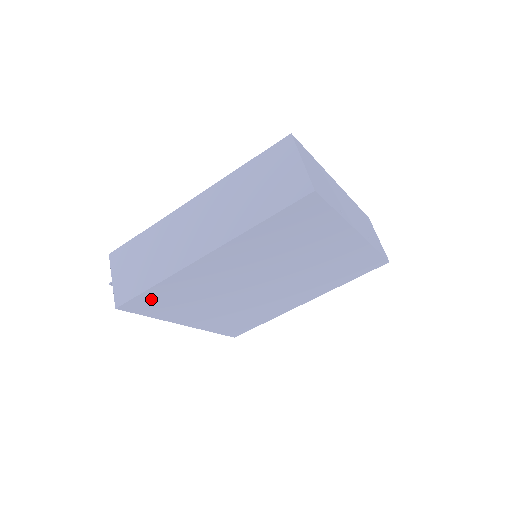
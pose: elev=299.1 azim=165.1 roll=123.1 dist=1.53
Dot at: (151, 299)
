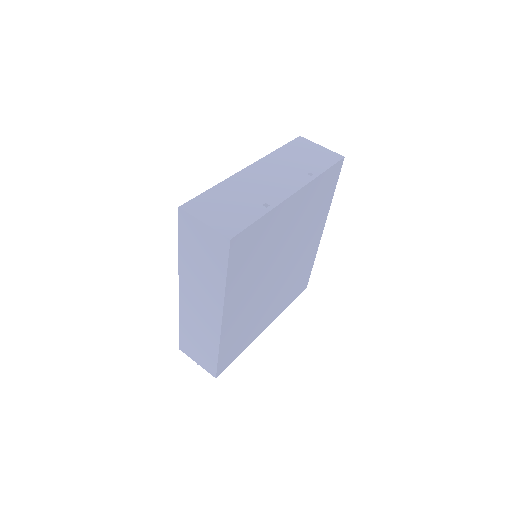
Dot at: (227, 355)
